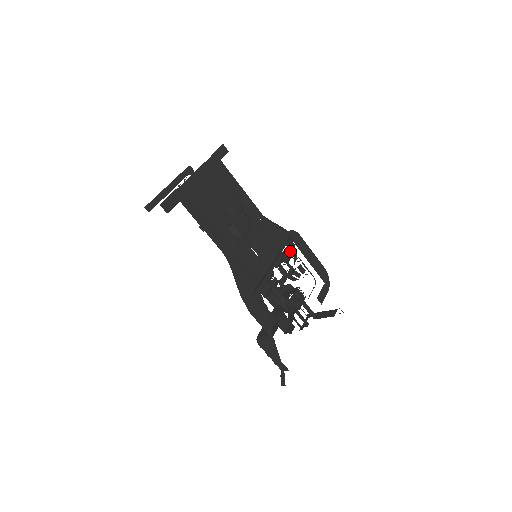
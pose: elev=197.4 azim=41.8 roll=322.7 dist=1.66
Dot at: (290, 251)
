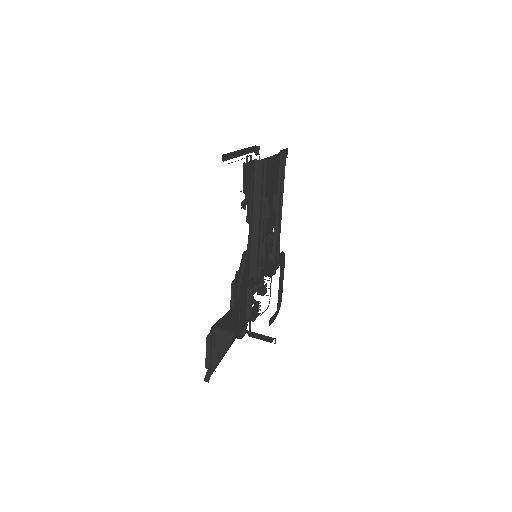
Dot at: (275, 268)
